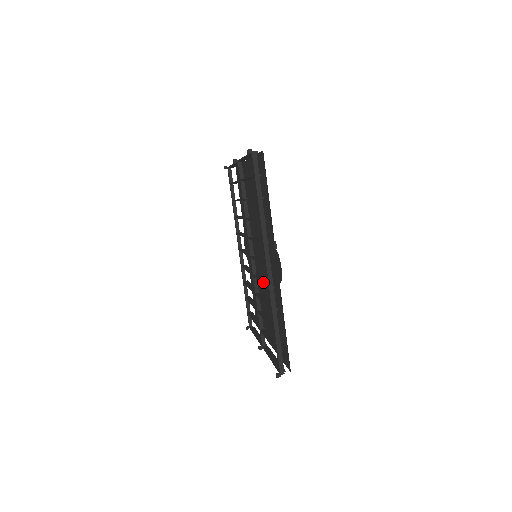
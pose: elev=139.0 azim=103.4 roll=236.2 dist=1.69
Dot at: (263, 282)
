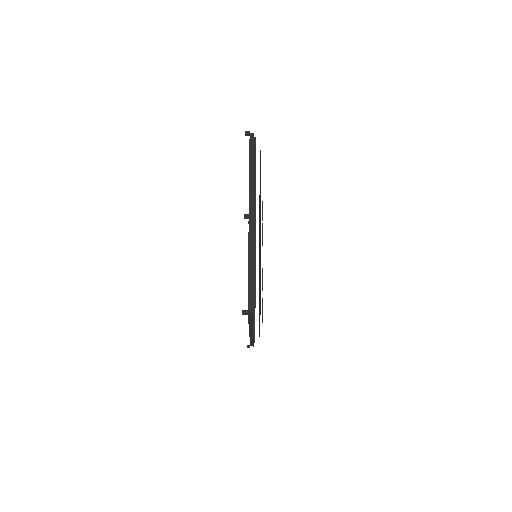
Dot at: occluded
